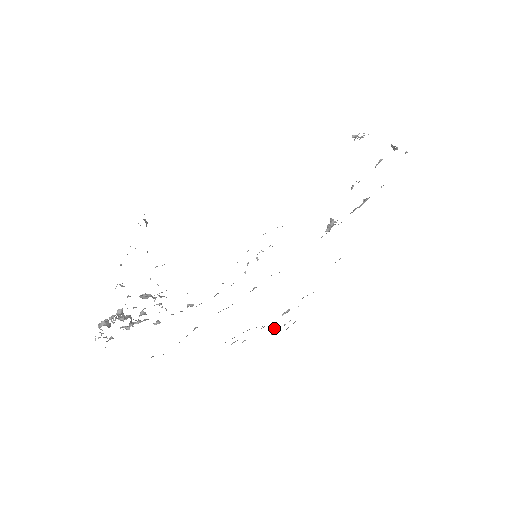
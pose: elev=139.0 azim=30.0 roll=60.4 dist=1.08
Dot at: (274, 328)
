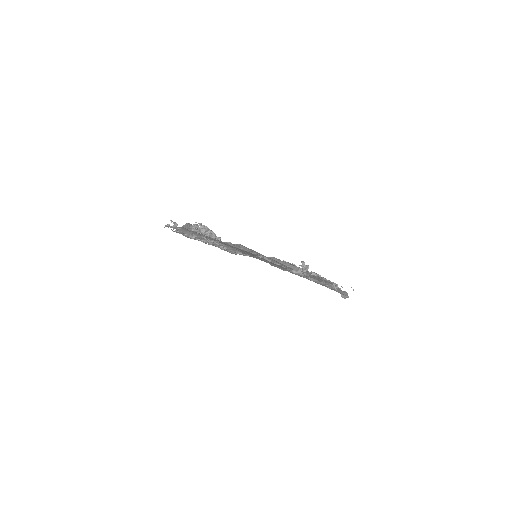
Dot at: occluded
